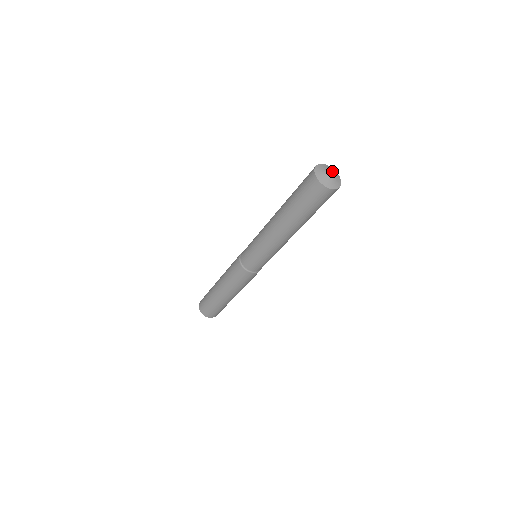
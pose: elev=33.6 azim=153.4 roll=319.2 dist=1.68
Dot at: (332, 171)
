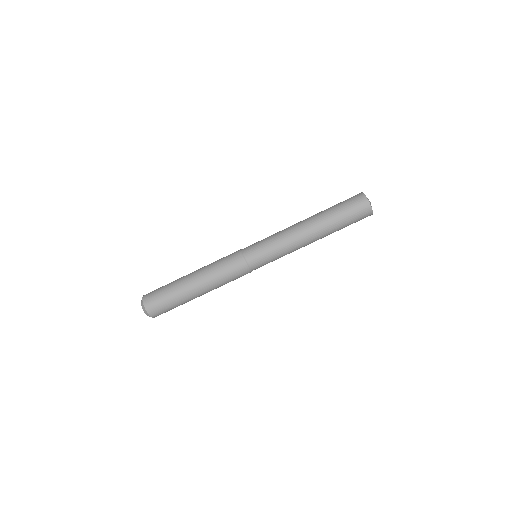
Dot at: occluded
